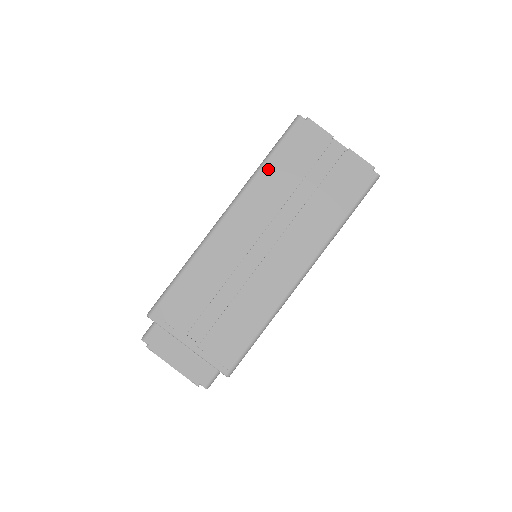
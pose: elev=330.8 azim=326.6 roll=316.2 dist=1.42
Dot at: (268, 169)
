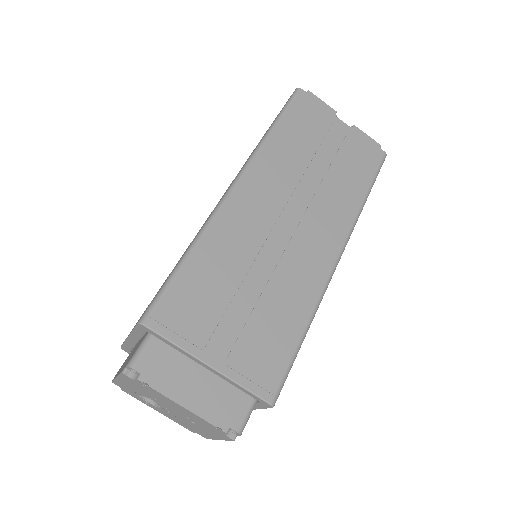
Dot at: (278, 136)
